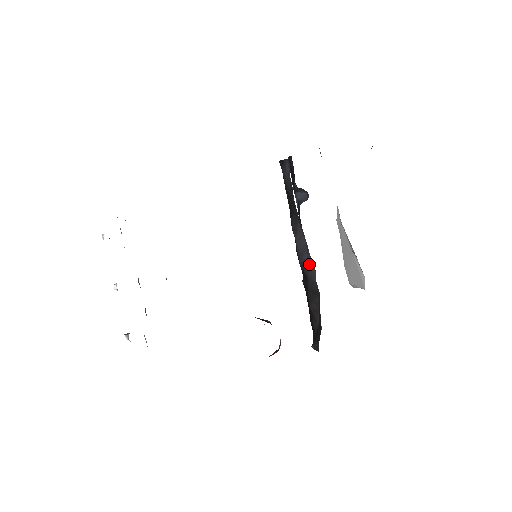
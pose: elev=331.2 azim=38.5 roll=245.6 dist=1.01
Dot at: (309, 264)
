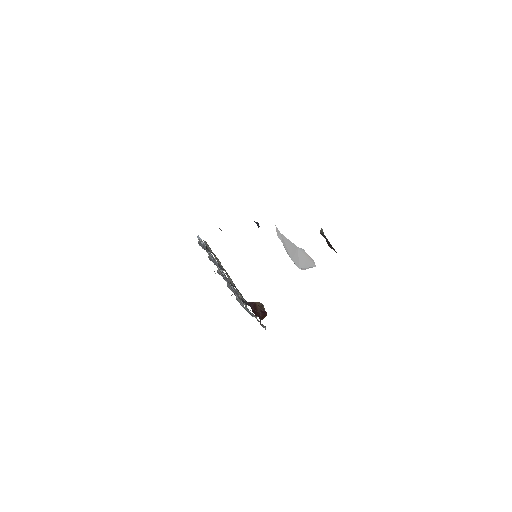
Dot at: occluded
